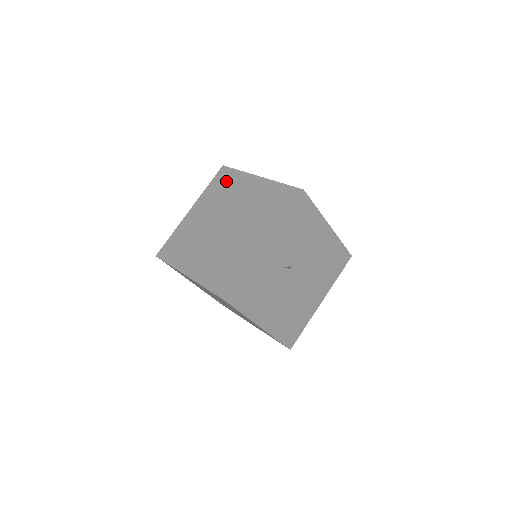
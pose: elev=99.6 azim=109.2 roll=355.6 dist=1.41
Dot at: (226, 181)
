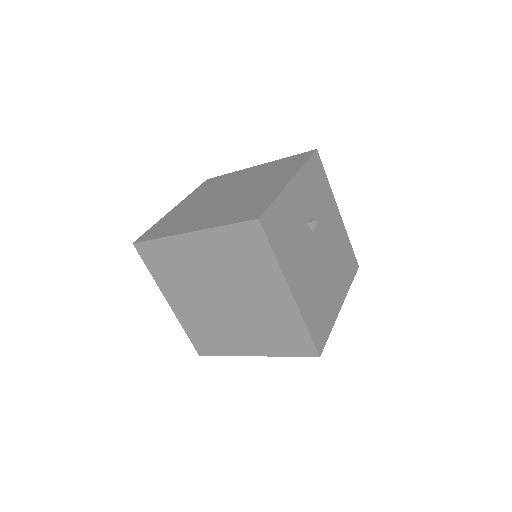
Dot at: (216, 181)
